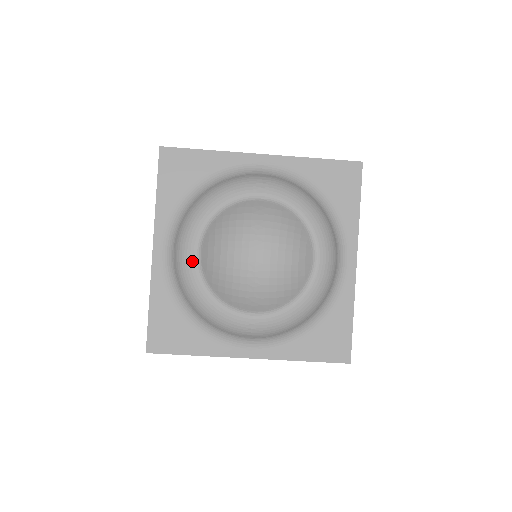
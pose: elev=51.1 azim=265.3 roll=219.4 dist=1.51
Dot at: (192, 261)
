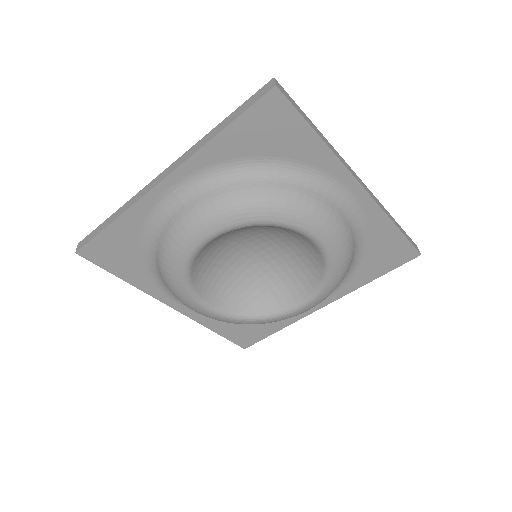
Dot at: (211, 314)
